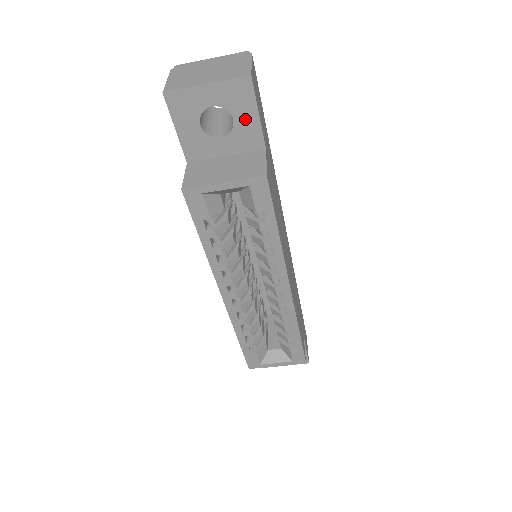
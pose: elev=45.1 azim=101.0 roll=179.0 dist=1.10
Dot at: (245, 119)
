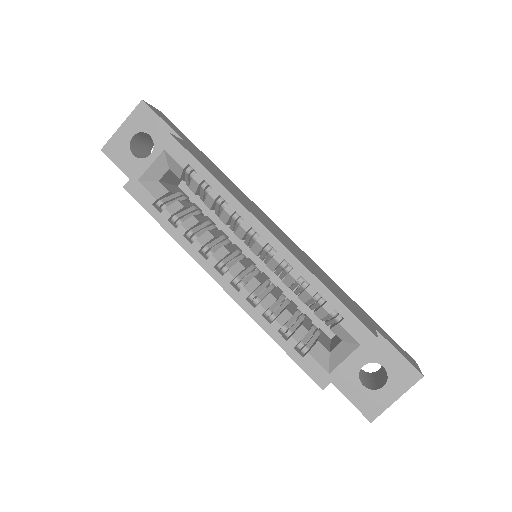
Dot at: (157, 130)
